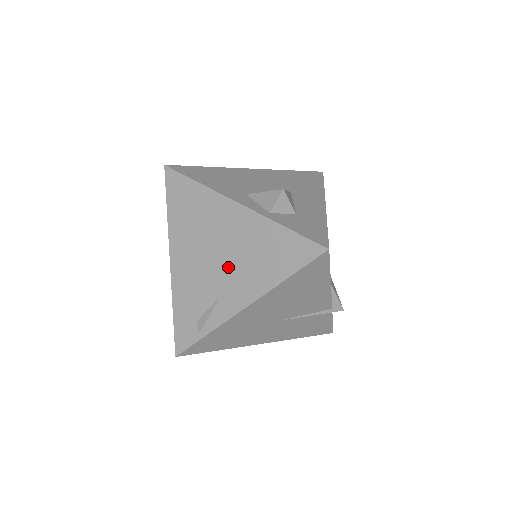
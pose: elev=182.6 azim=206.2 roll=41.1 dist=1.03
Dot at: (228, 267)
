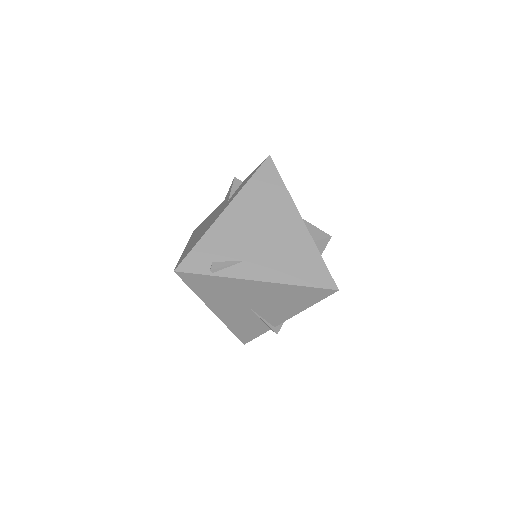
Dot at: (265, 248)
